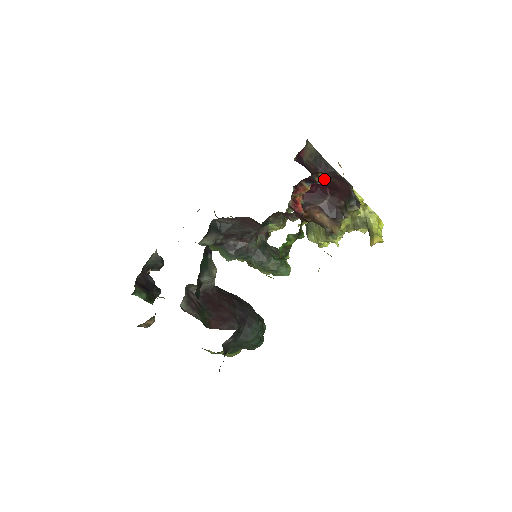
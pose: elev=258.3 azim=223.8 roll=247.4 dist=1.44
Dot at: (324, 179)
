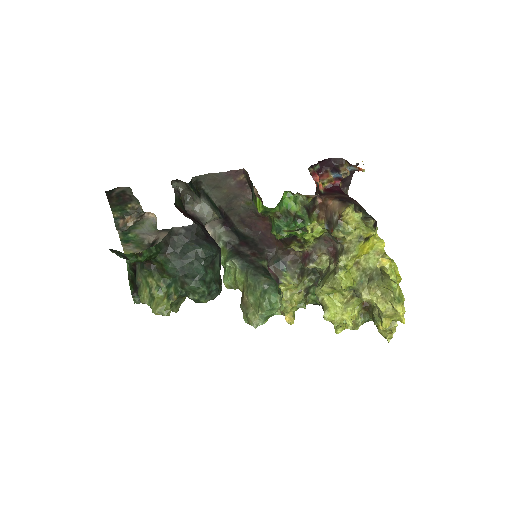
Dot at: (347, 170)
